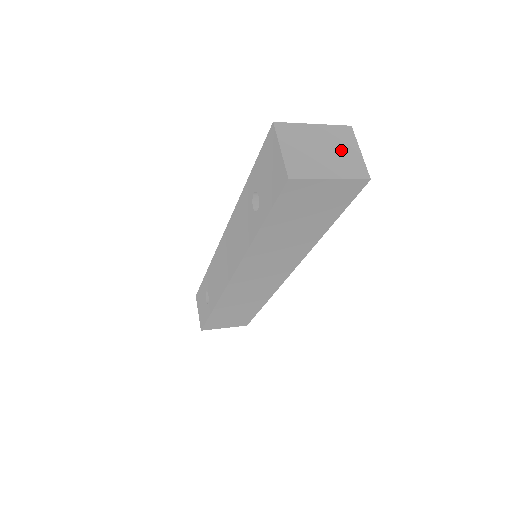
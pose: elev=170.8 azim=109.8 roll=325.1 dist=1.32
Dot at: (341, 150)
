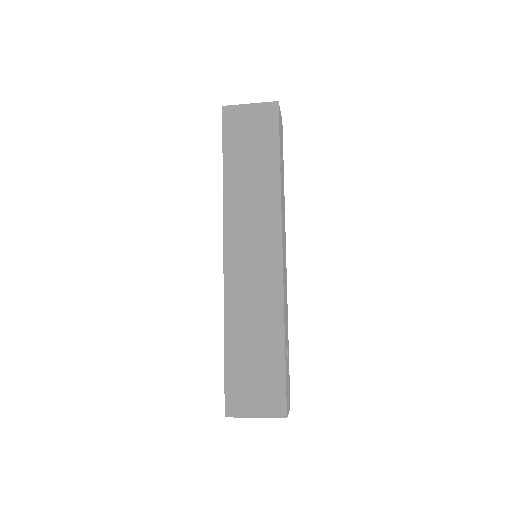
Dot at: occluded
